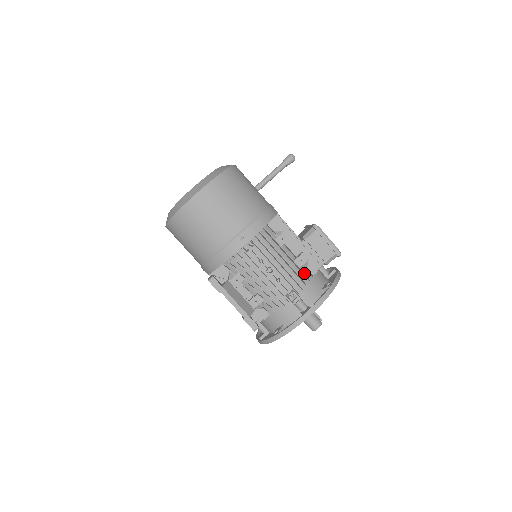
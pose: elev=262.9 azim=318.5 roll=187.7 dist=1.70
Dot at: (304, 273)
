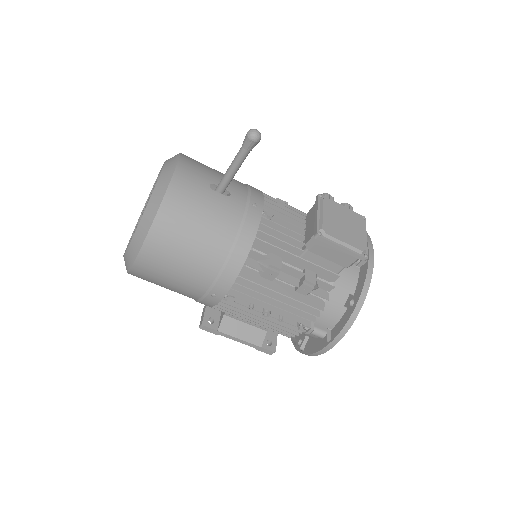
Dot at: occluded
